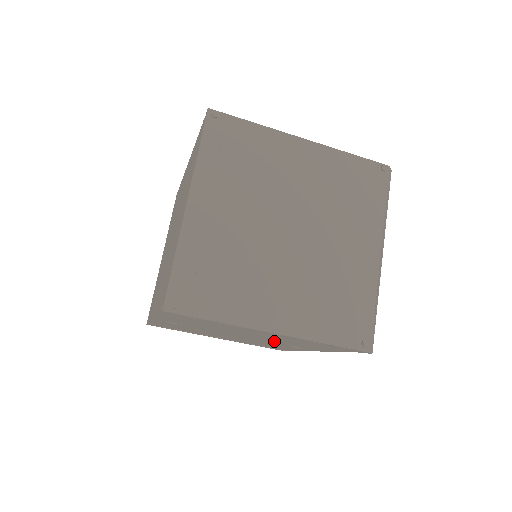
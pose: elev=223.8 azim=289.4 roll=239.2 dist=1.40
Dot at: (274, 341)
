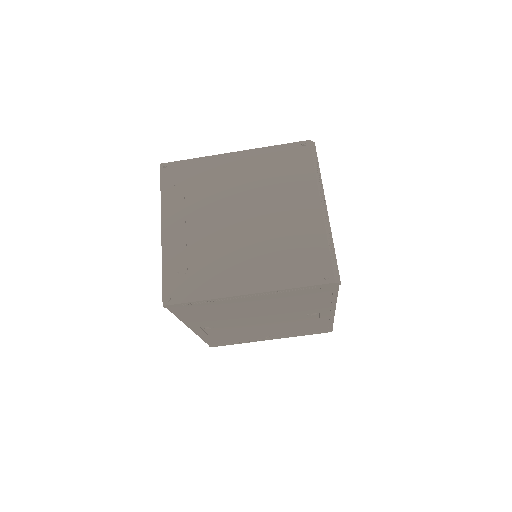
Dot at: (286, 313)
